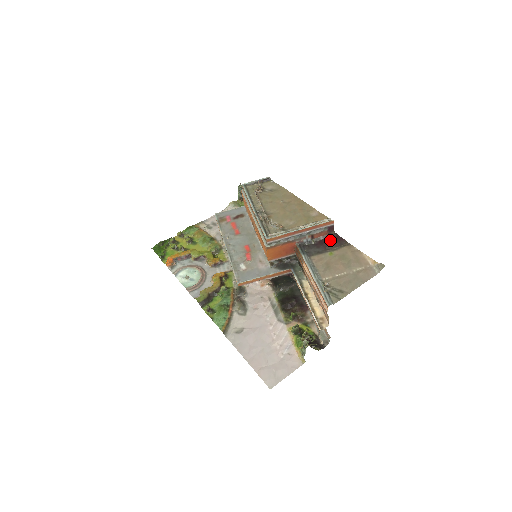
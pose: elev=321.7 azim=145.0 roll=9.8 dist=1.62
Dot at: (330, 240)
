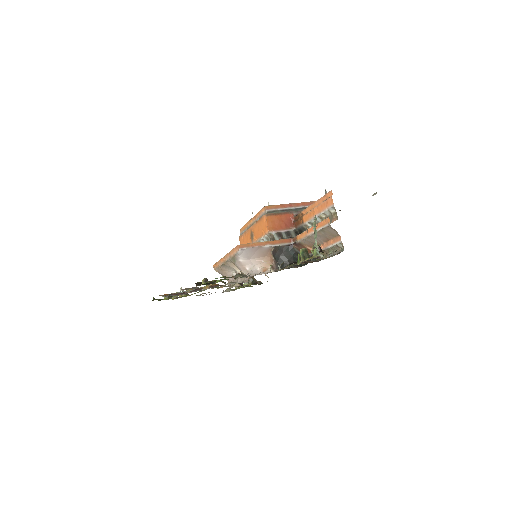
Dot at: occluded
